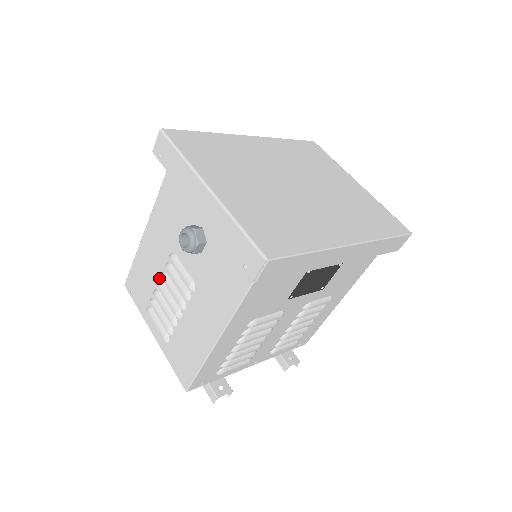
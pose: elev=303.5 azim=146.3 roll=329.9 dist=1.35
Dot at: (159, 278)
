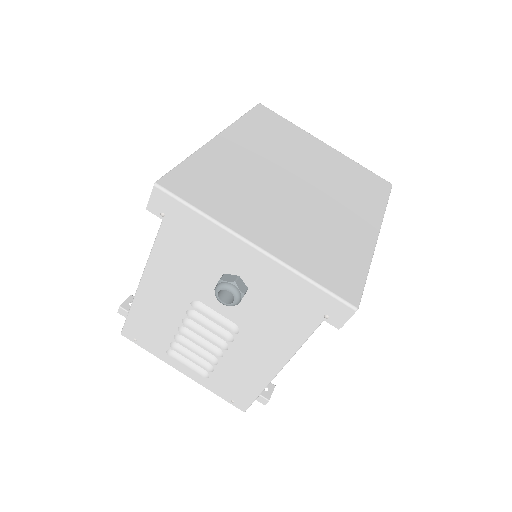
Dot at: (179, 325)
